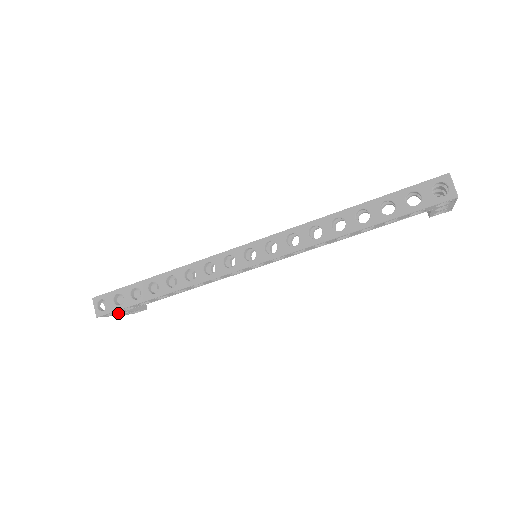
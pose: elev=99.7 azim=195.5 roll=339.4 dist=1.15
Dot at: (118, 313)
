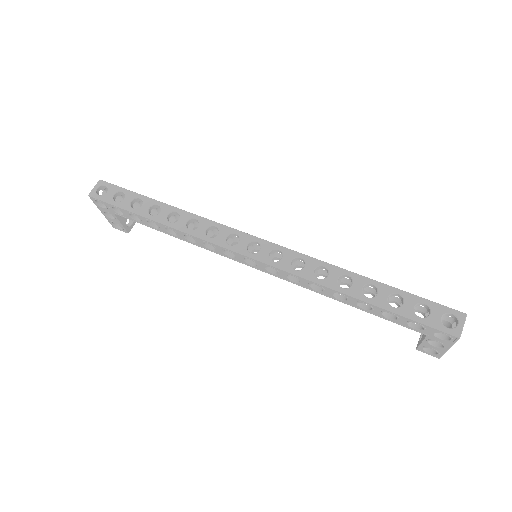
Dot at: (106, 210)
